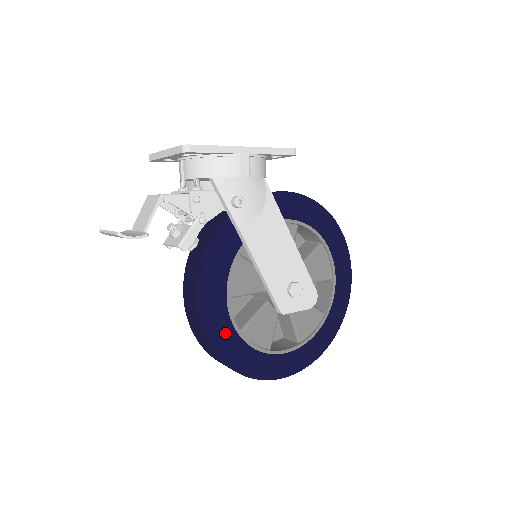
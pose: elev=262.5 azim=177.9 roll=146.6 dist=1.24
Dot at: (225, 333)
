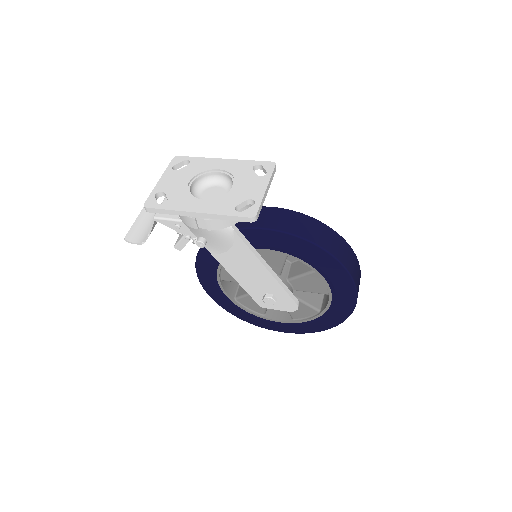
Dot at: (221, 297)
